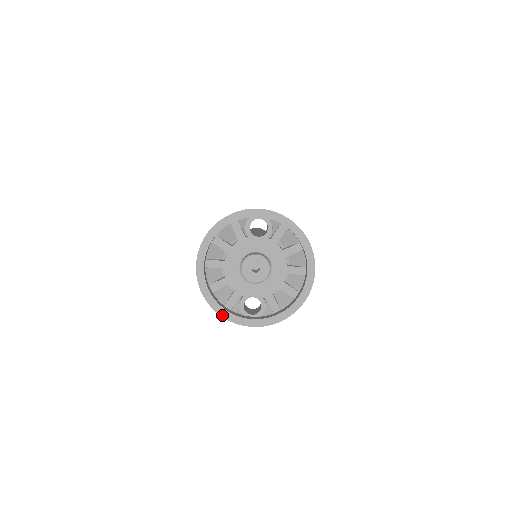
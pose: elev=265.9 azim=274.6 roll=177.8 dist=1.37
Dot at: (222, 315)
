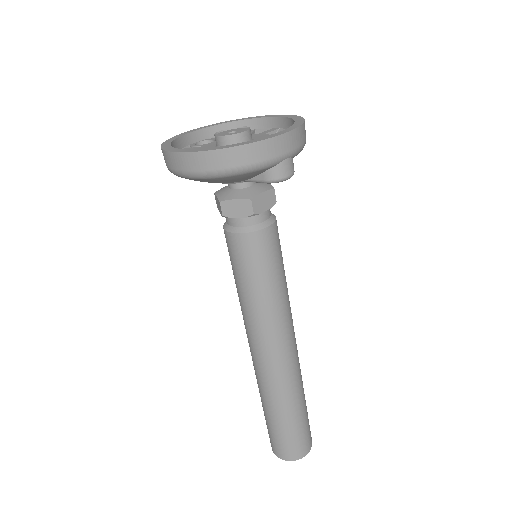
Dot at: (247, 143)
